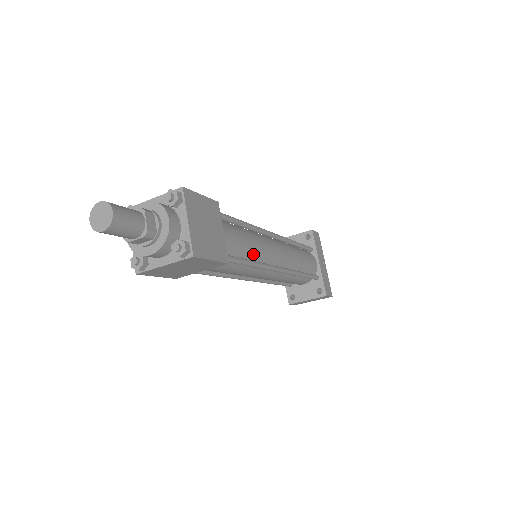
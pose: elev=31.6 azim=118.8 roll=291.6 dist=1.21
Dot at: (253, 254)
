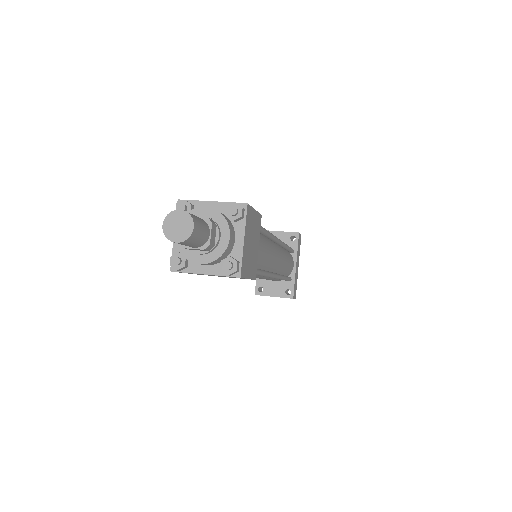
Dot at: (265, 263)
